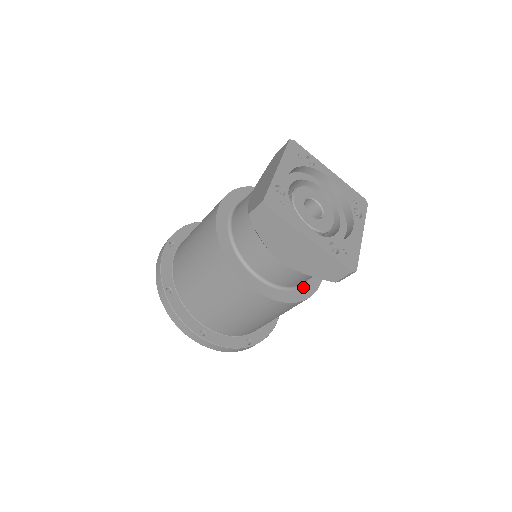
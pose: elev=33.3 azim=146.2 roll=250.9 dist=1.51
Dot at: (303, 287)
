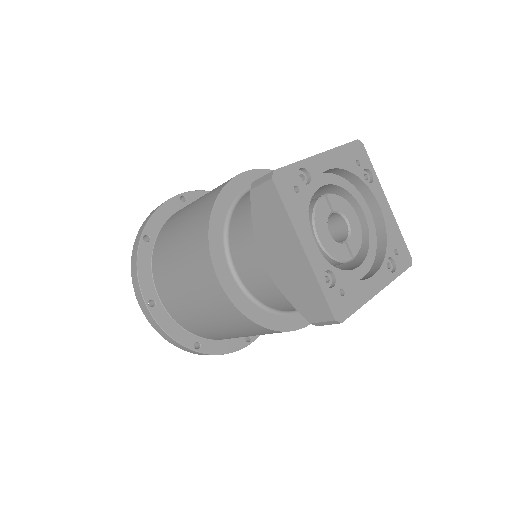
Dot at: (281, 316)
